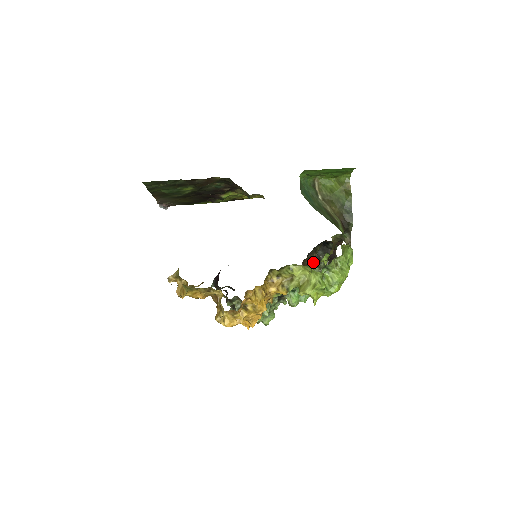
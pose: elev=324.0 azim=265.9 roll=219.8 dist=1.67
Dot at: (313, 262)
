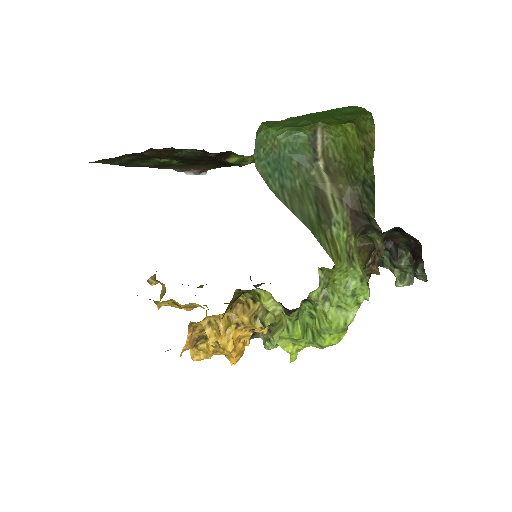
Dot at: occluded
